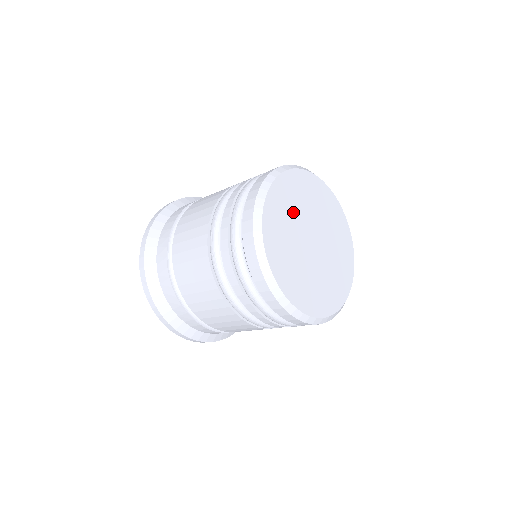
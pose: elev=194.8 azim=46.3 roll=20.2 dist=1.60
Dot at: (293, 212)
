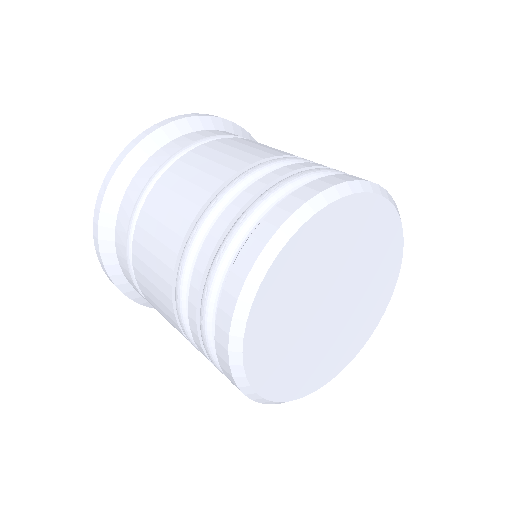
Dot at: (338, 252)
